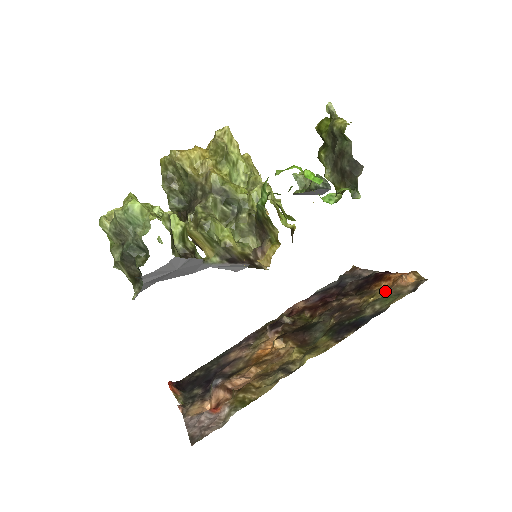
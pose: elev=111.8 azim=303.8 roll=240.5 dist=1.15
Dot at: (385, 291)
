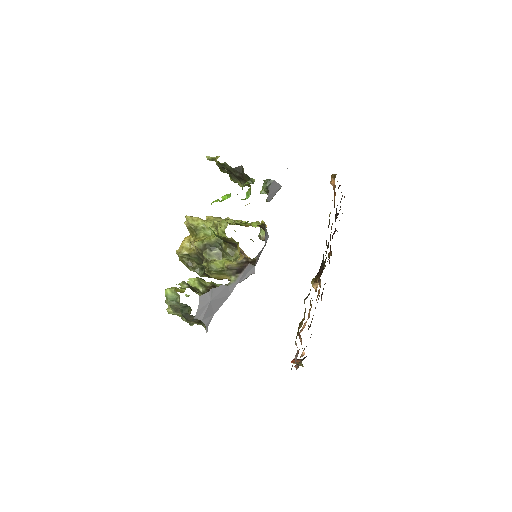
Dot at: occluded
